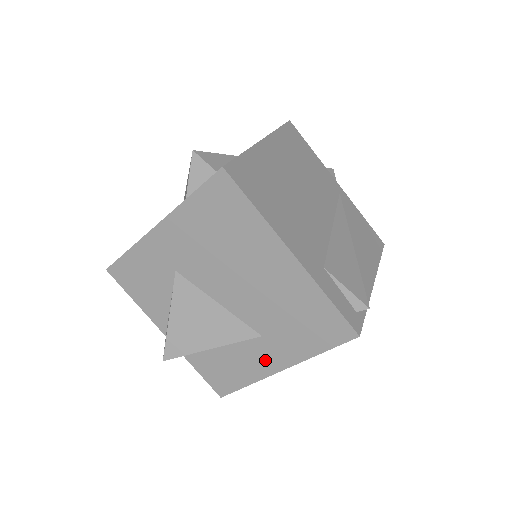
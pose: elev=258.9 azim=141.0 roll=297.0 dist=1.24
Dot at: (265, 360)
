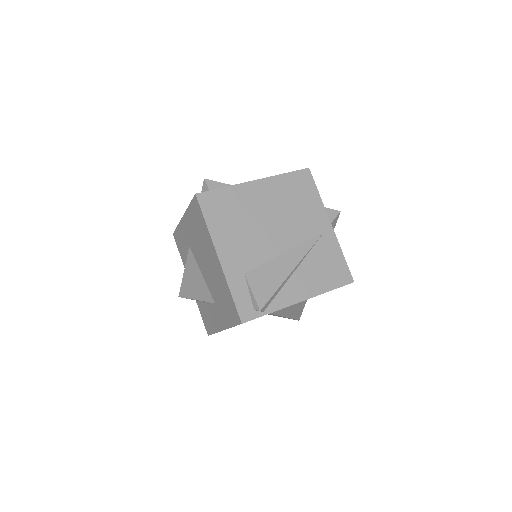
Dot at: (217, 320)
